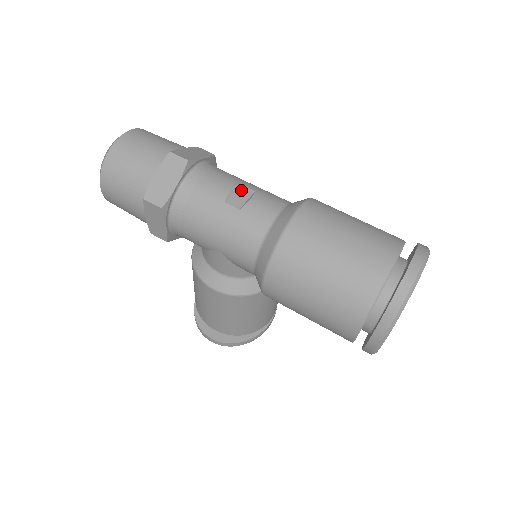
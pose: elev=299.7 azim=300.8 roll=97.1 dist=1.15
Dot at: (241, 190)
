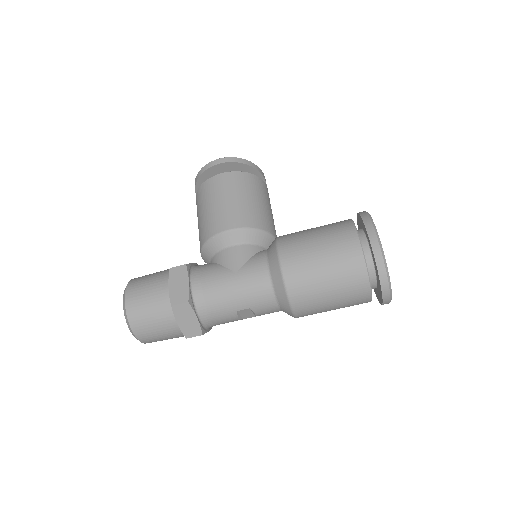
Dot at: (242, 313)
